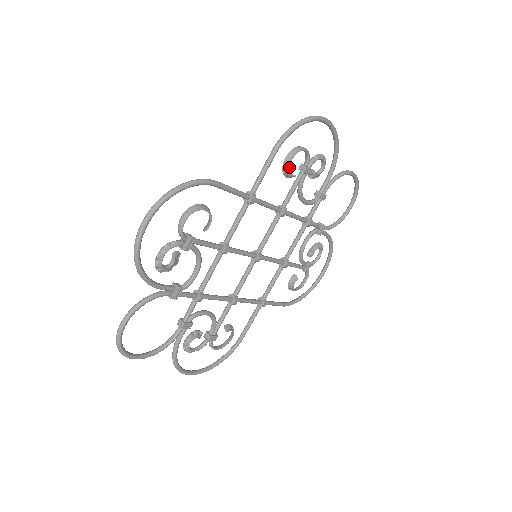
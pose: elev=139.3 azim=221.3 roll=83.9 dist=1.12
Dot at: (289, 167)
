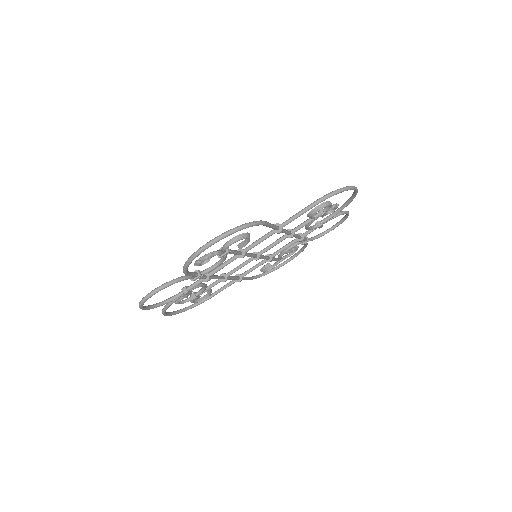
Dot at: (314, 214)
